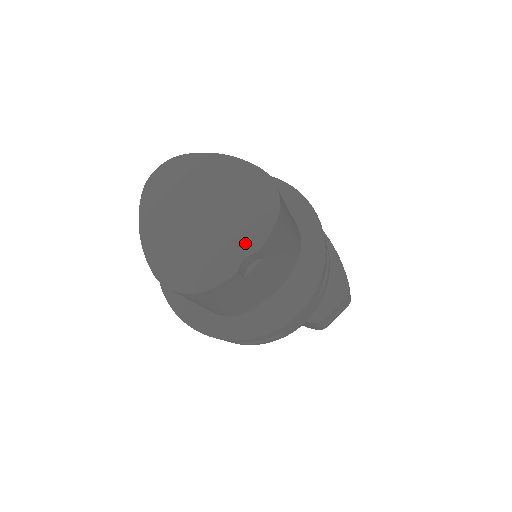
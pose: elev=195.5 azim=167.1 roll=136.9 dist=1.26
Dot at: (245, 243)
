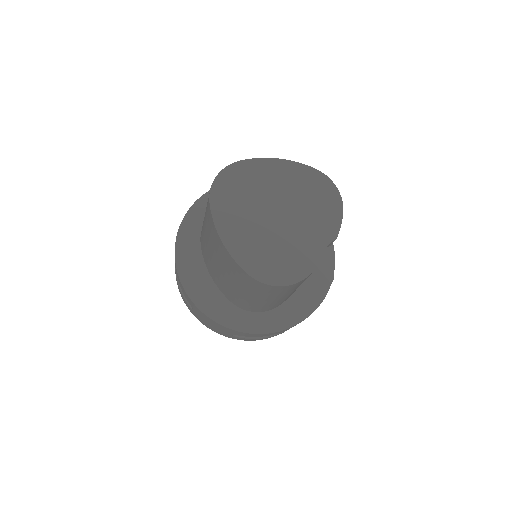
Dot at: (323, 233)
